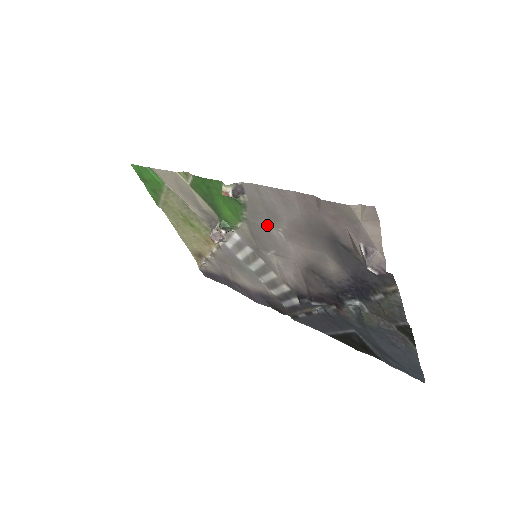
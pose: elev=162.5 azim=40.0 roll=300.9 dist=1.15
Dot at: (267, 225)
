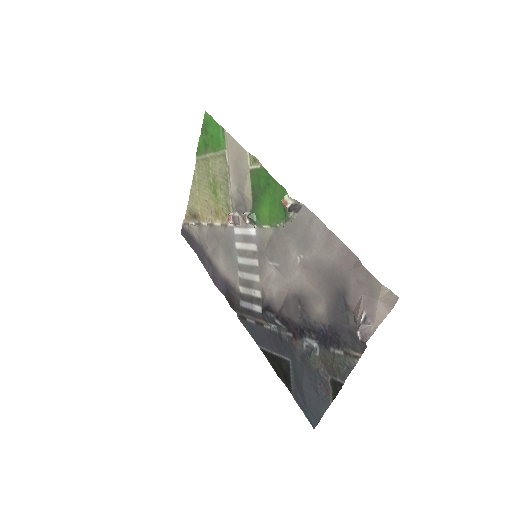
Dot at: (292, 245)
